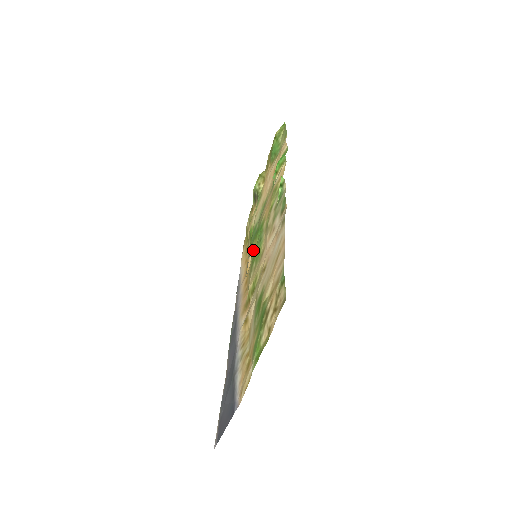
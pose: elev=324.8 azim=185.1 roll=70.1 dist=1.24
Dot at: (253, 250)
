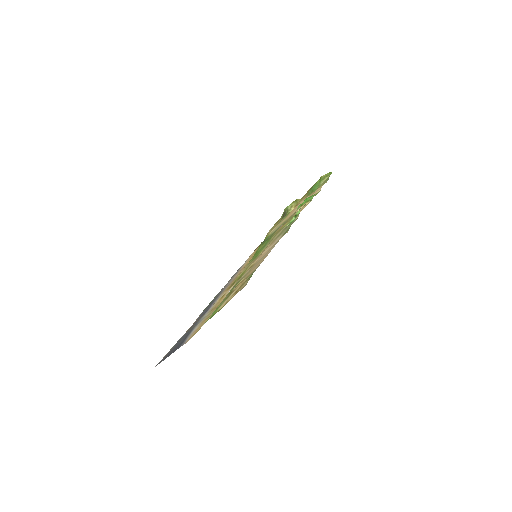
Dot at: occluded
